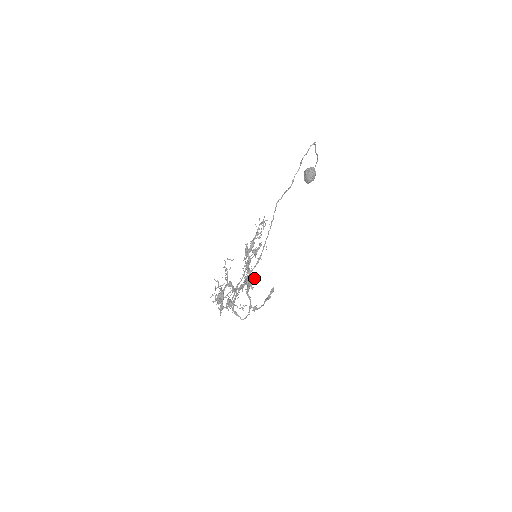
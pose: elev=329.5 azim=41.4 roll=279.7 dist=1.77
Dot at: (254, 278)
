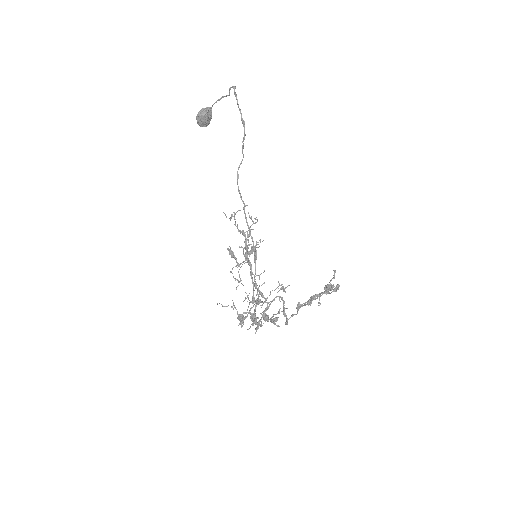
Dot at: (326, 291)
